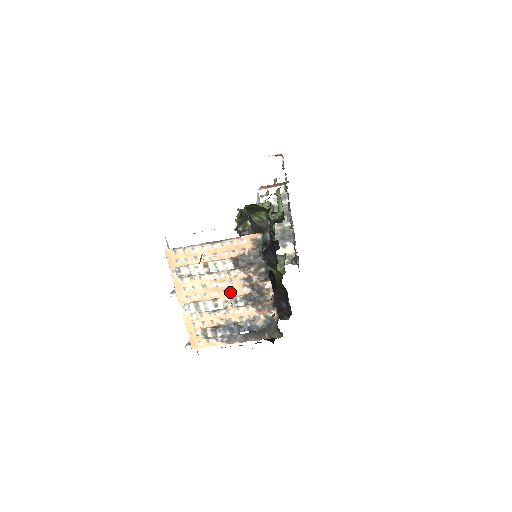
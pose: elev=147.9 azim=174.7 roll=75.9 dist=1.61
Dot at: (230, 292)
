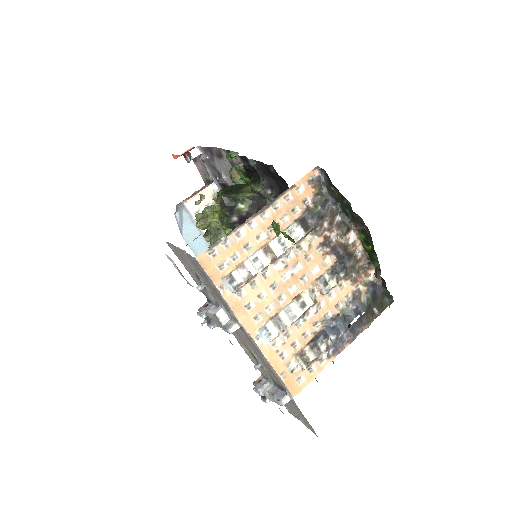
Dot at: (311, 275)
